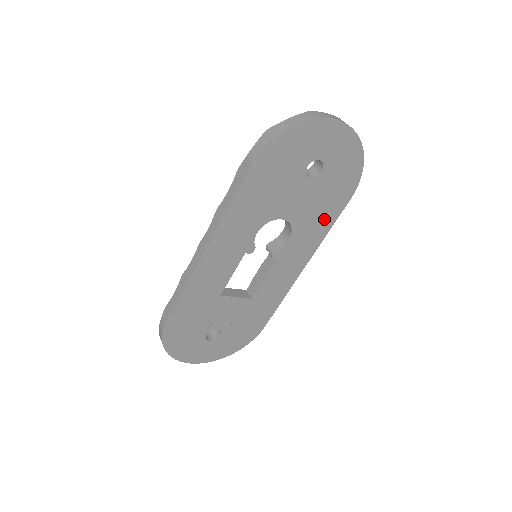
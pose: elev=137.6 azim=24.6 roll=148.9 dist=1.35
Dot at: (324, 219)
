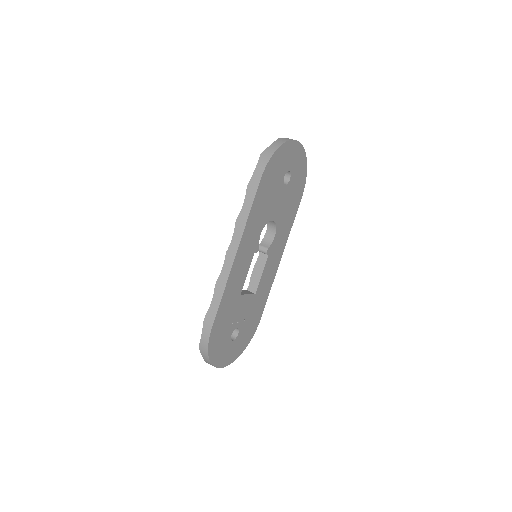
Dot at: (290, 217)
